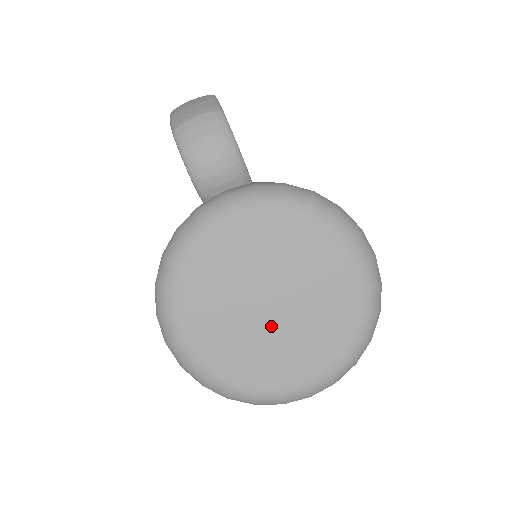
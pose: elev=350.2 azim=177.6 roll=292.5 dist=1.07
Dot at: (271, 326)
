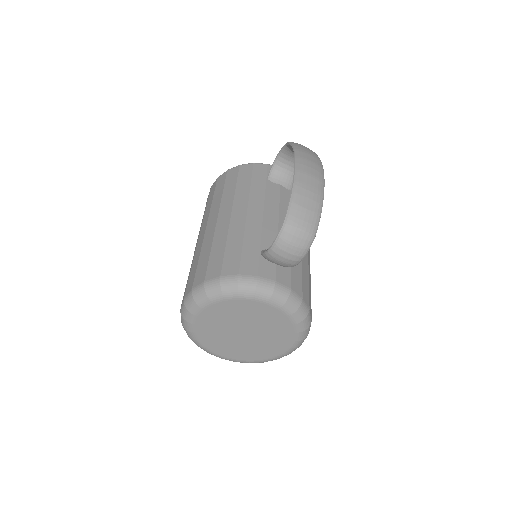
Dot at: (236, 337)
